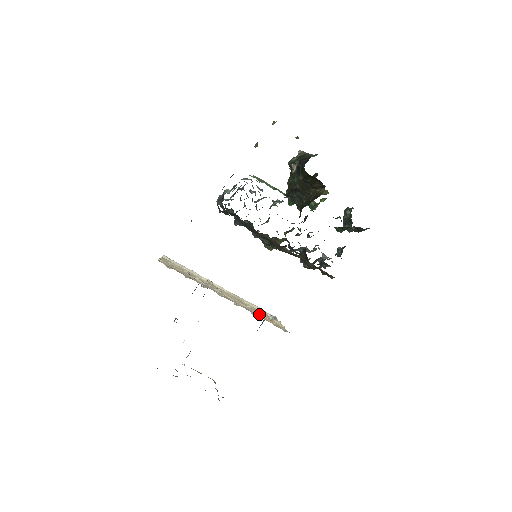
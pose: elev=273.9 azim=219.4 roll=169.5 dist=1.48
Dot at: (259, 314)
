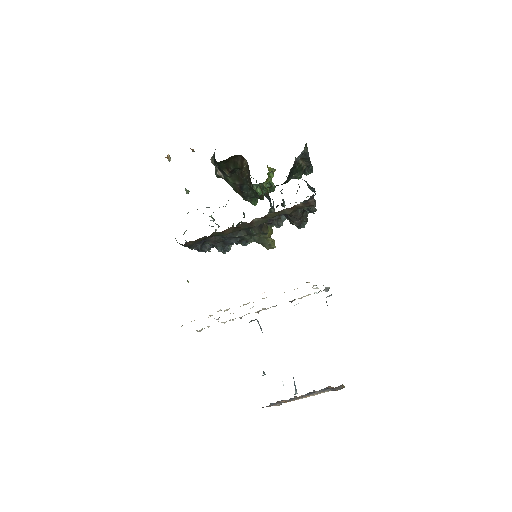
Dot at: (294, 289)
